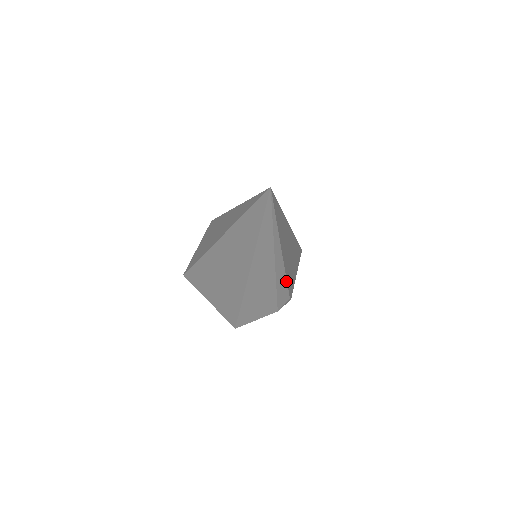
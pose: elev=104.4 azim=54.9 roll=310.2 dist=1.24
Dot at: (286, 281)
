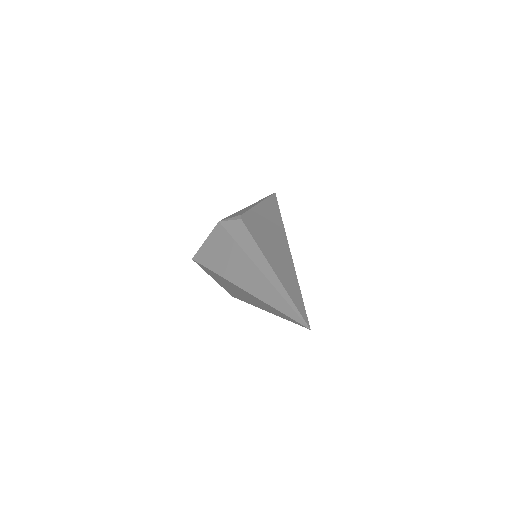
Dot at: occluded
